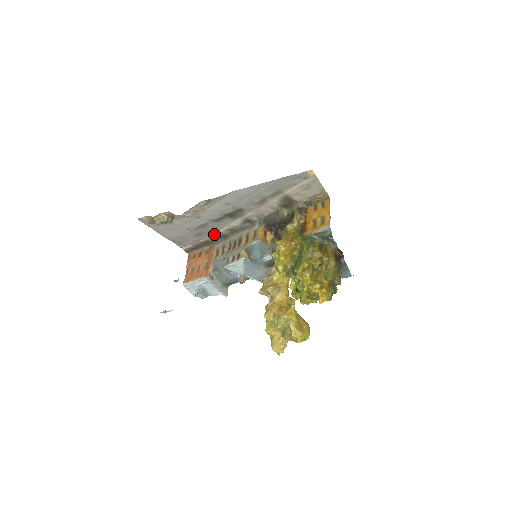
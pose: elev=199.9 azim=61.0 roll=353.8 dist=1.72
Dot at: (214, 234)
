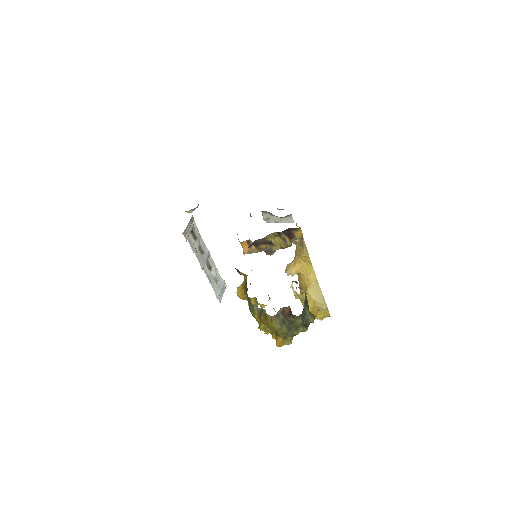
Dot at: occluded
